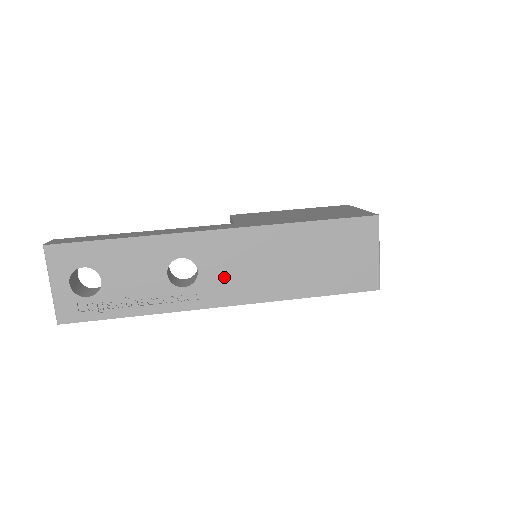
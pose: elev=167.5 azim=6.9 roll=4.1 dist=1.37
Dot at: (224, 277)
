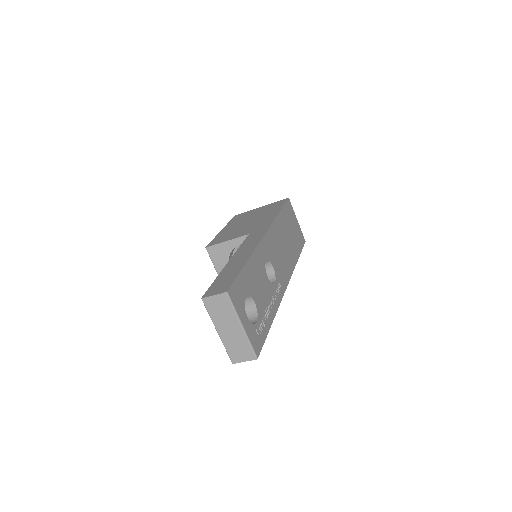
Dot at: (279, 265)
